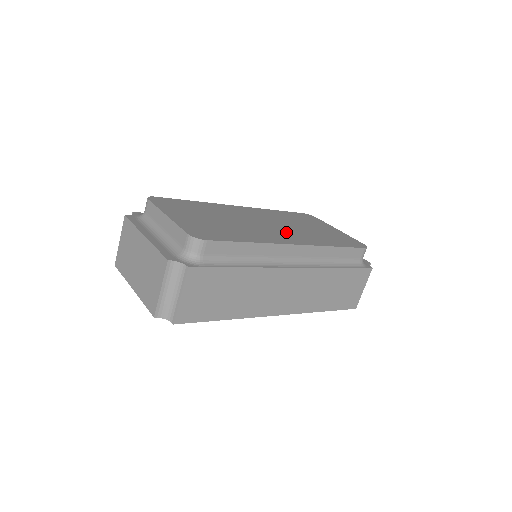
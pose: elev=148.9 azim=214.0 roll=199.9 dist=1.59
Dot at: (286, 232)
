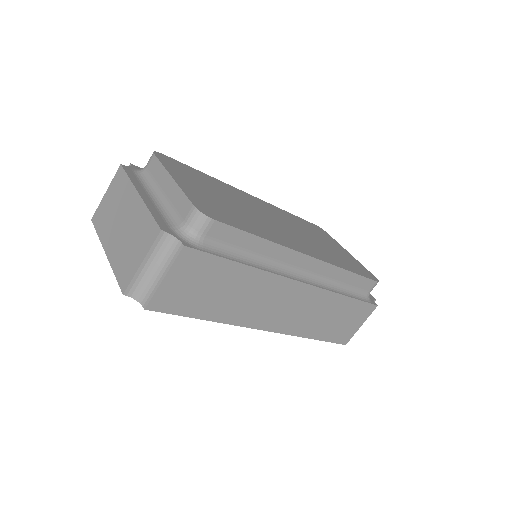
Dot at: (299, 239)
